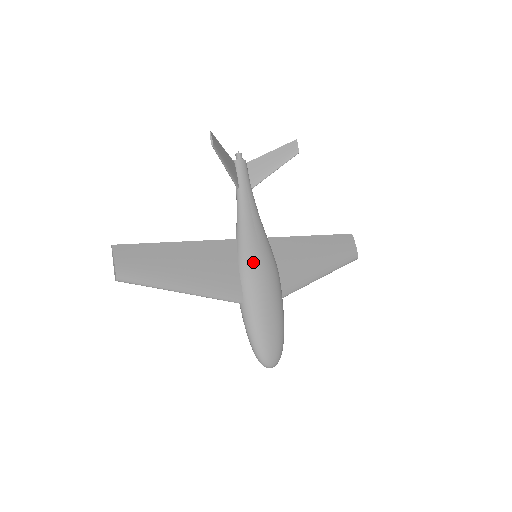
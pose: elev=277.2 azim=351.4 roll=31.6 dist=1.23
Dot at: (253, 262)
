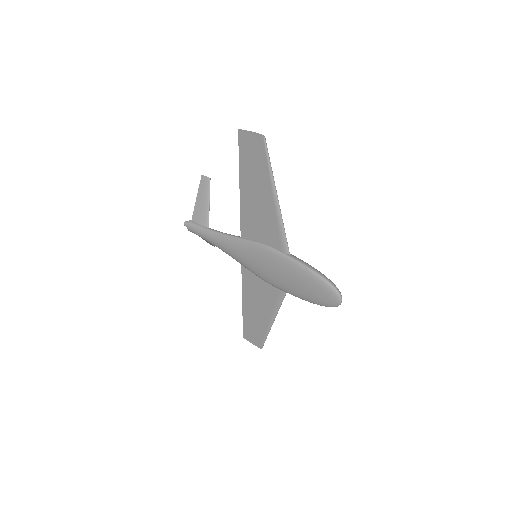
Dot at: occluded
